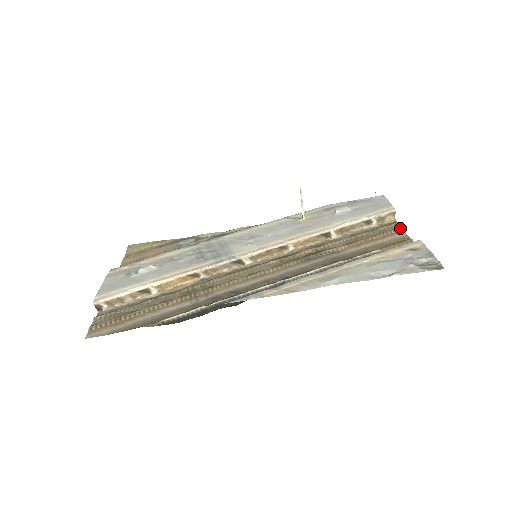
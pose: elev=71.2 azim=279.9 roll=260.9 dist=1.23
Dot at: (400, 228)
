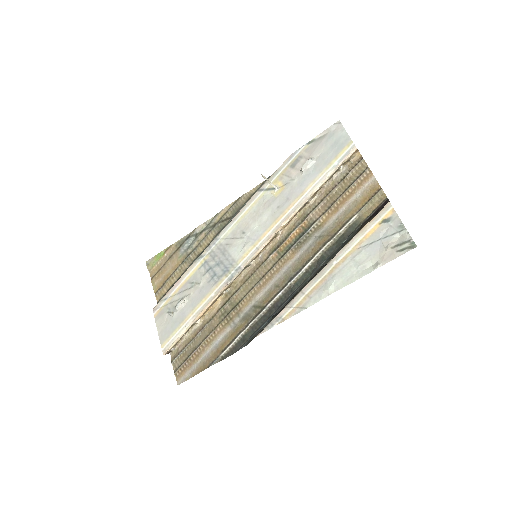
Dot at: (367, 170)
